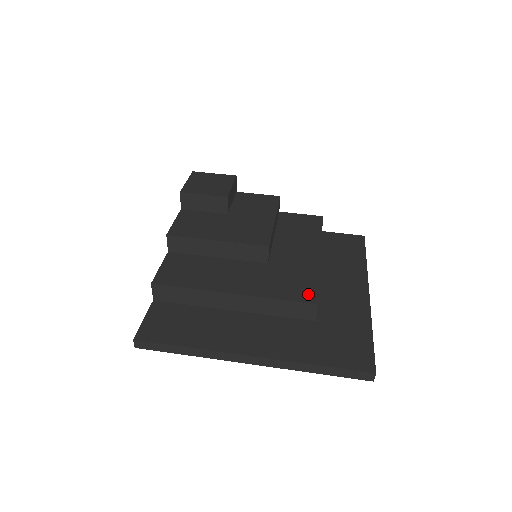
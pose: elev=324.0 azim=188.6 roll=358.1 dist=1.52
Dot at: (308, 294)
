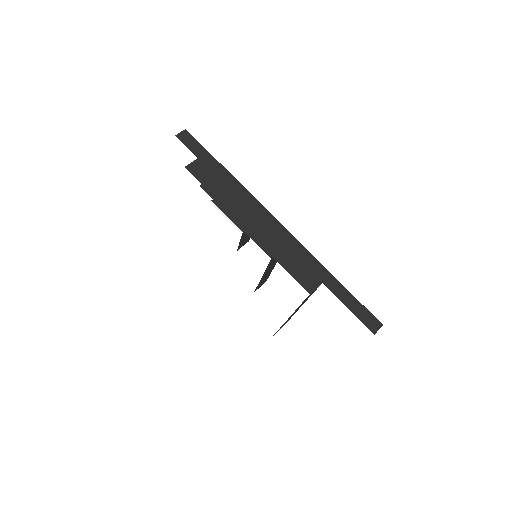
Dot at: occluded
